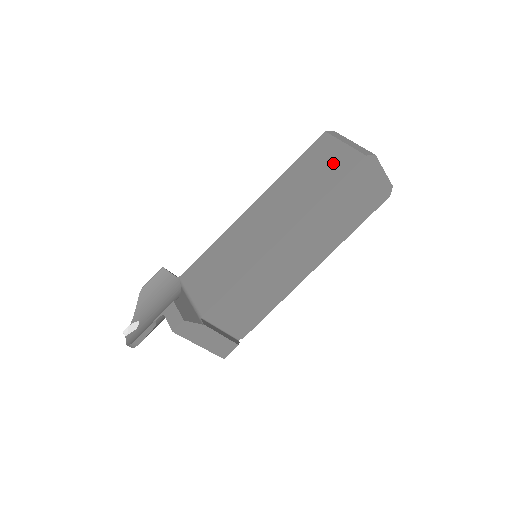
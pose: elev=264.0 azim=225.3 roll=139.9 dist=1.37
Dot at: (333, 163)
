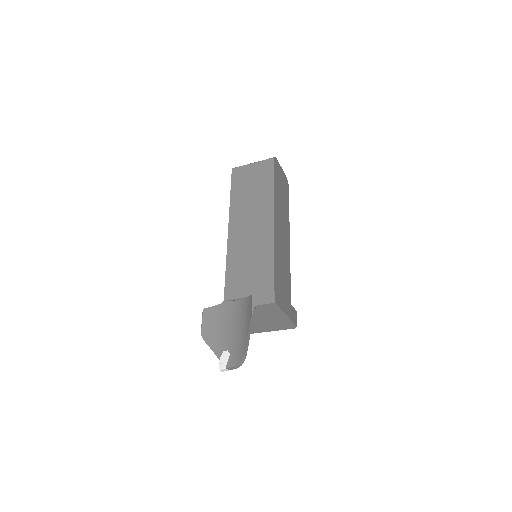
Dot at: (258, 174)
